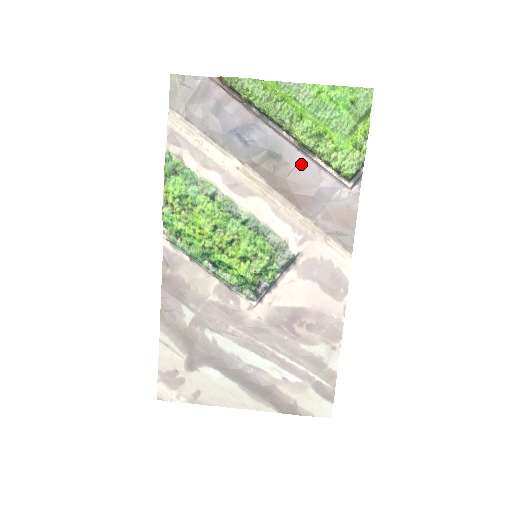
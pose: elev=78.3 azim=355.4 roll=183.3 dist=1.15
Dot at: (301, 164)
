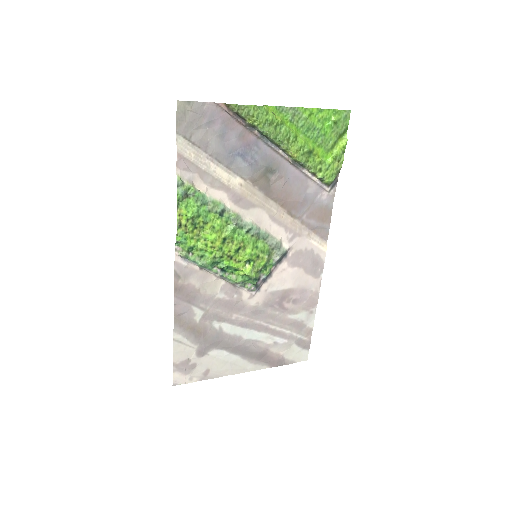
Dot at: (293, 176)
